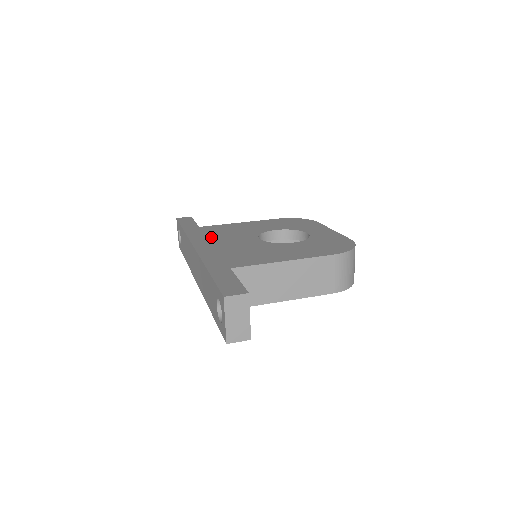
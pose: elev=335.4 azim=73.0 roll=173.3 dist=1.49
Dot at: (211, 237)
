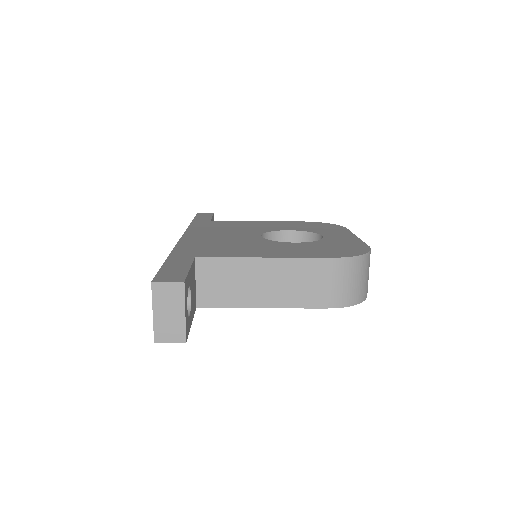
Dot at: (211, 230)
